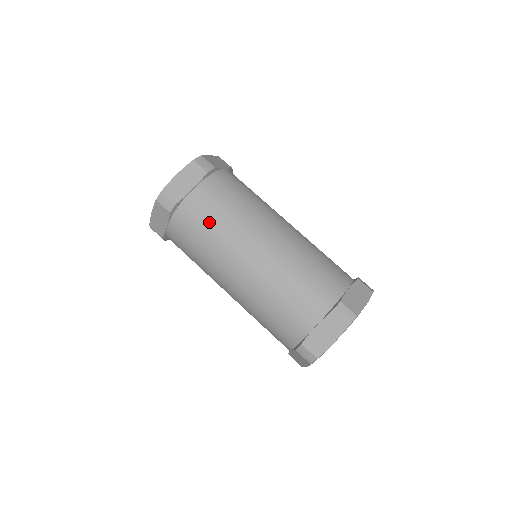
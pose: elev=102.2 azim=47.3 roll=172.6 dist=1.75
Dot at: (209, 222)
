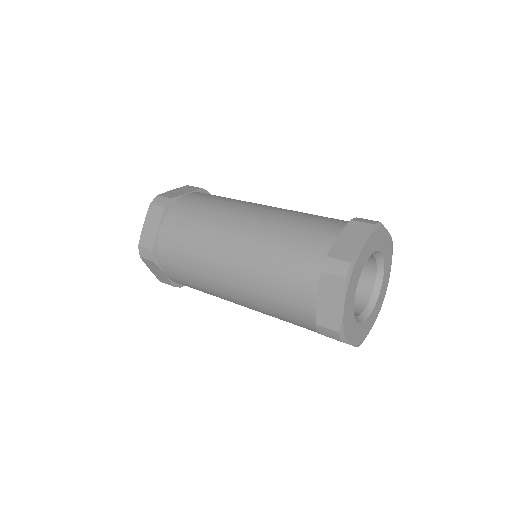
Dot at: occluded
